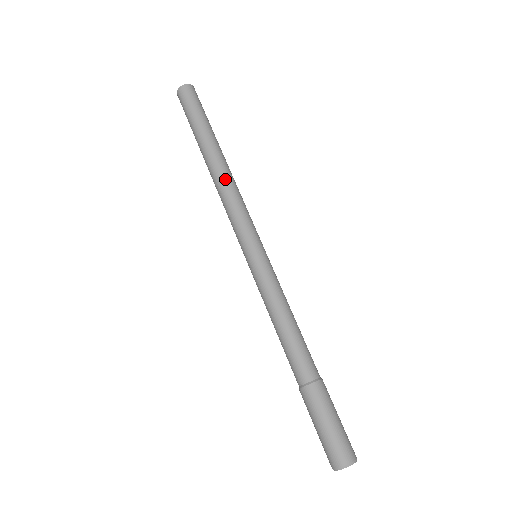
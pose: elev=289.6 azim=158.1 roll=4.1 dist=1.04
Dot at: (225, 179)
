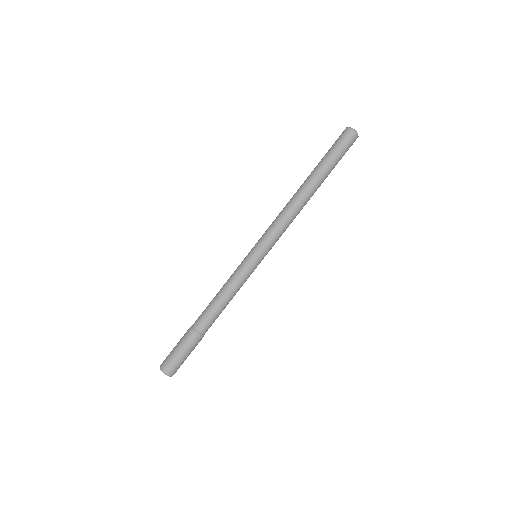
Dot at: (300, 210)
